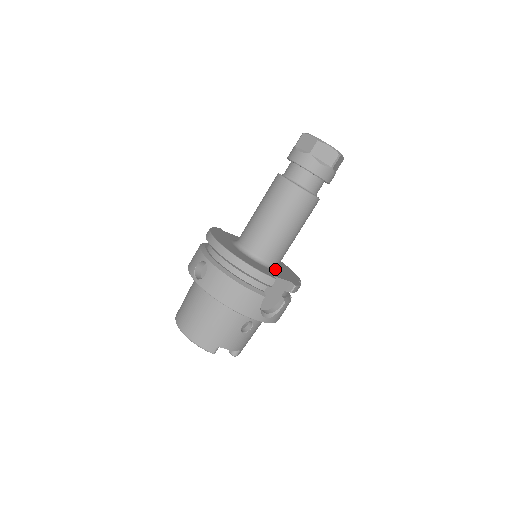
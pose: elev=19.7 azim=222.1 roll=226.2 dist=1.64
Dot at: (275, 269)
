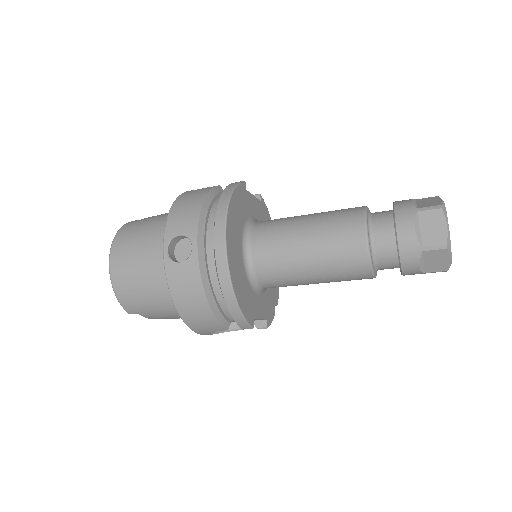
Dot at: (263, 291)
